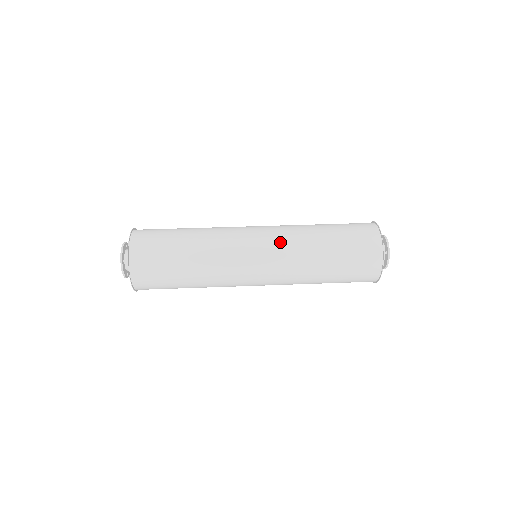
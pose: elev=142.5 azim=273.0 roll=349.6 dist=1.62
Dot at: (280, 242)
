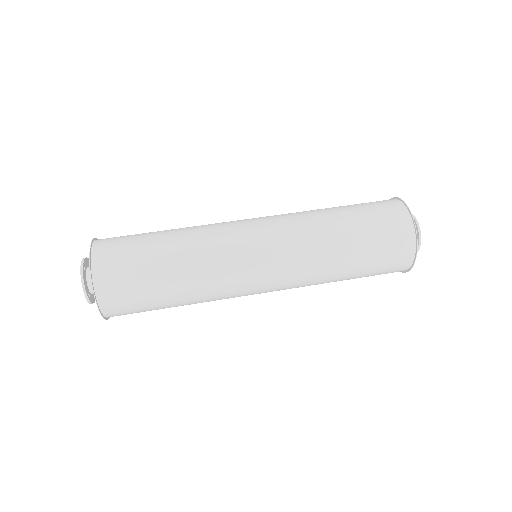
Dot at: (292, 266)
